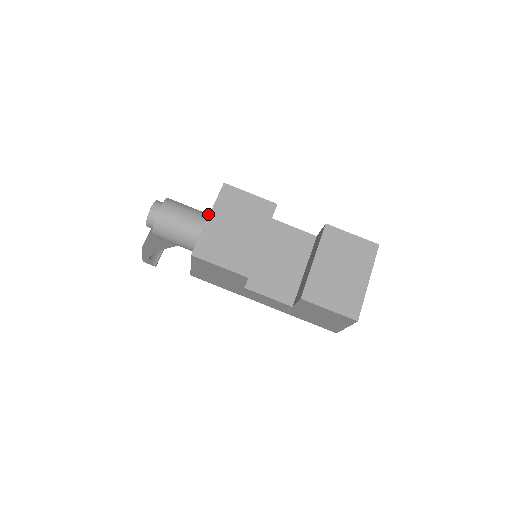
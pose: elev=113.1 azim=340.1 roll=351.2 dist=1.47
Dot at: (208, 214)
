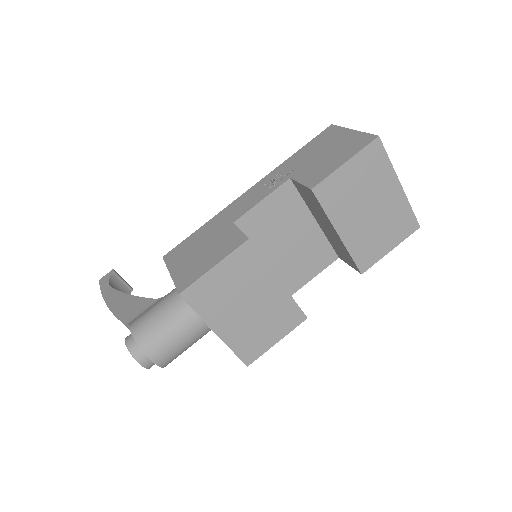
Dot at: (184, 301)
